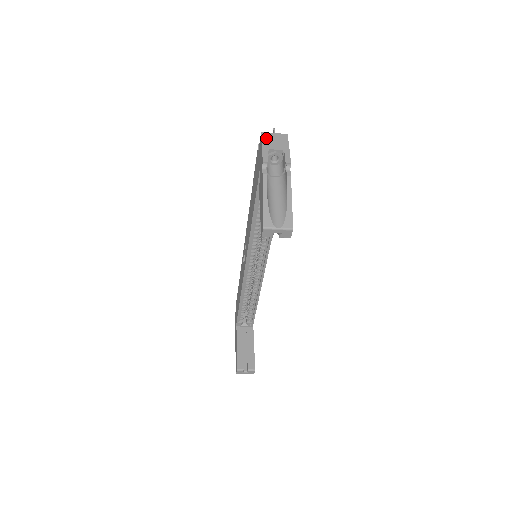
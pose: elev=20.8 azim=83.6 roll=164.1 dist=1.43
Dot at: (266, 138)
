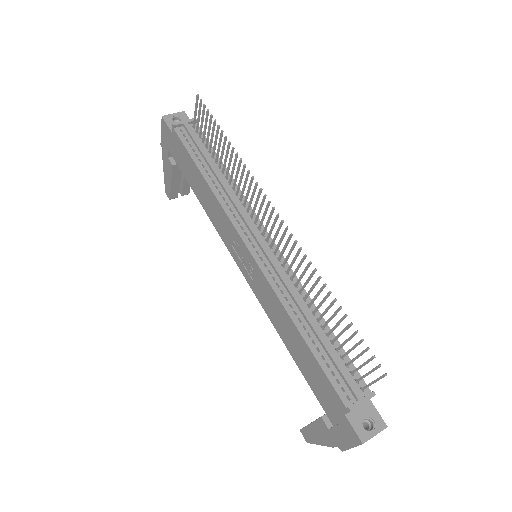
Dot at: occluded
